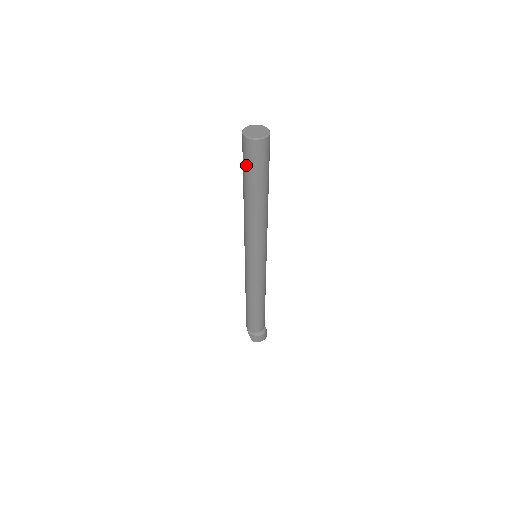
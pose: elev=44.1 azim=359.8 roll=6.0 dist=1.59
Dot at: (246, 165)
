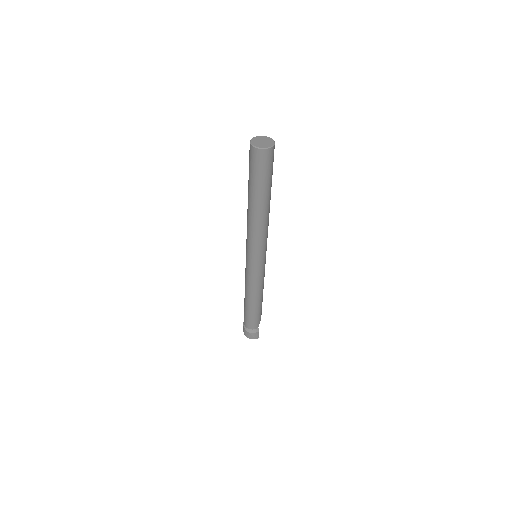
Dot at: (249, 167)
